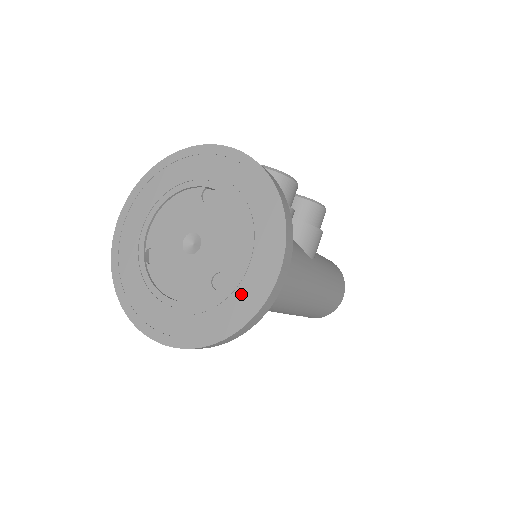
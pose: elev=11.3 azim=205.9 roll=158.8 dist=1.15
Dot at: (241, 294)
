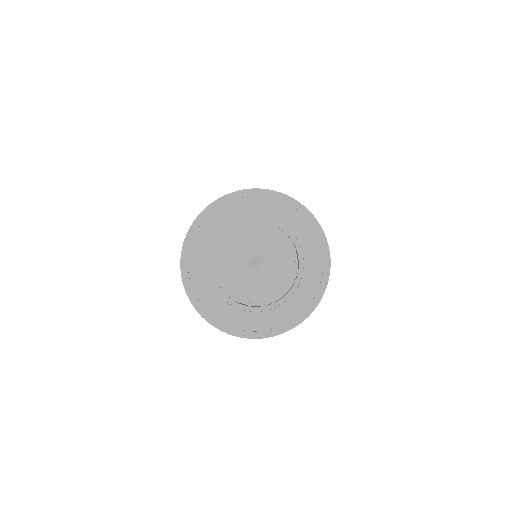
Dot at: (247, 321)
